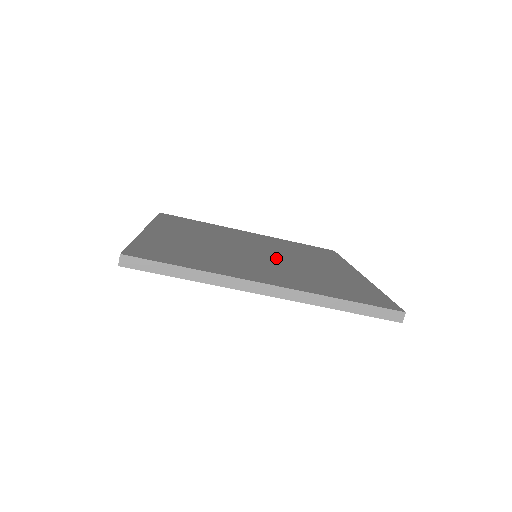
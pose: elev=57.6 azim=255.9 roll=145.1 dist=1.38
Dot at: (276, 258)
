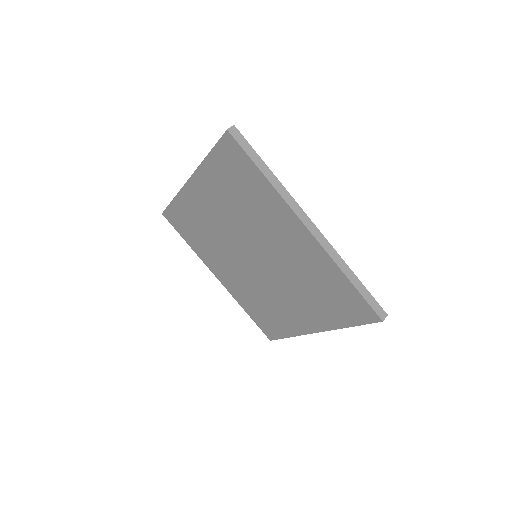
Dot at: occluded
